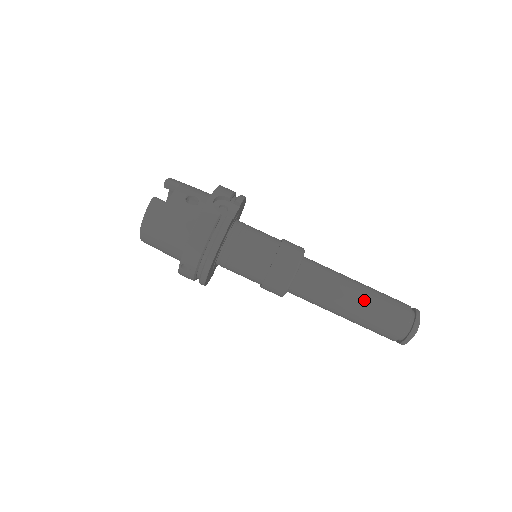
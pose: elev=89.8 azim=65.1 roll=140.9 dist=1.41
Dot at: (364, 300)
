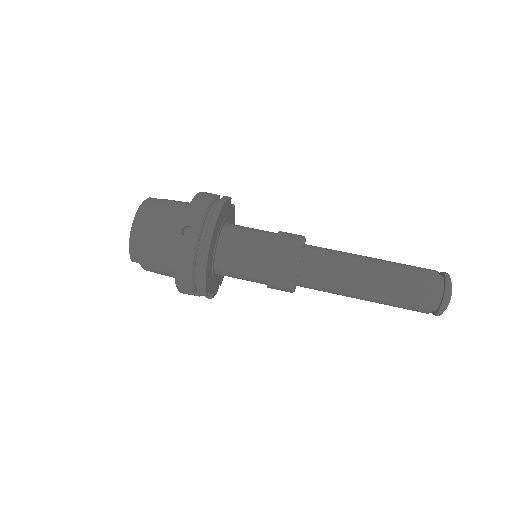
Dot at: (382, 260)
